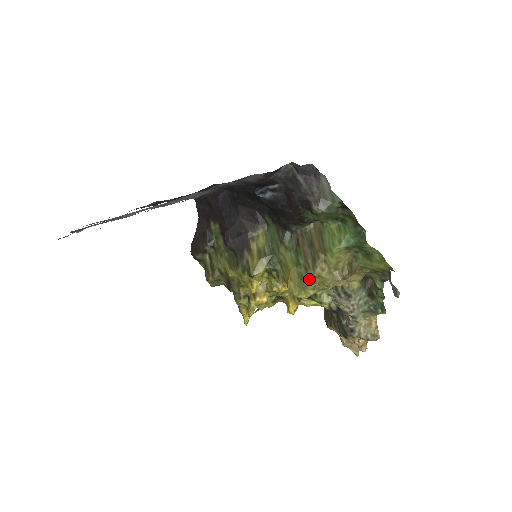
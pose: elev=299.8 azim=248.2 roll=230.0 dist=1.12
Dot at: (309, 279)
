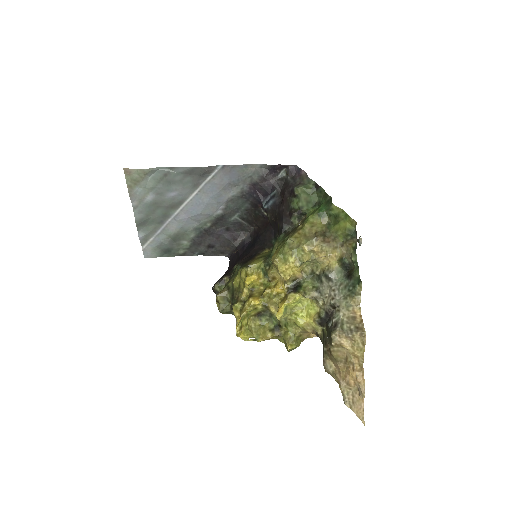
Dot at: (288, 244)
